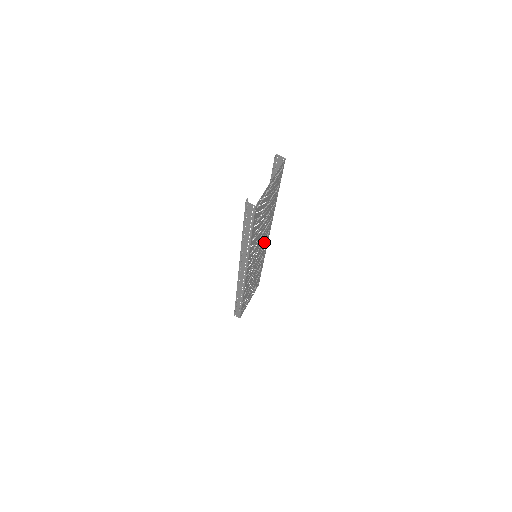
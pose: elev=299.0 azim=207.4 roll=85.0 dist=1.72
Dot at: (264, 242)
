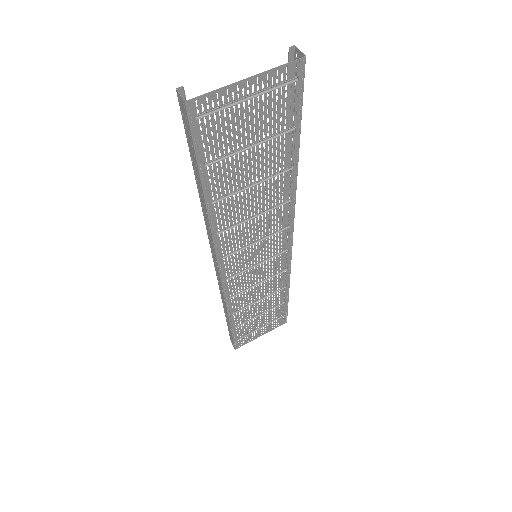
Dot at: (277, 241)
